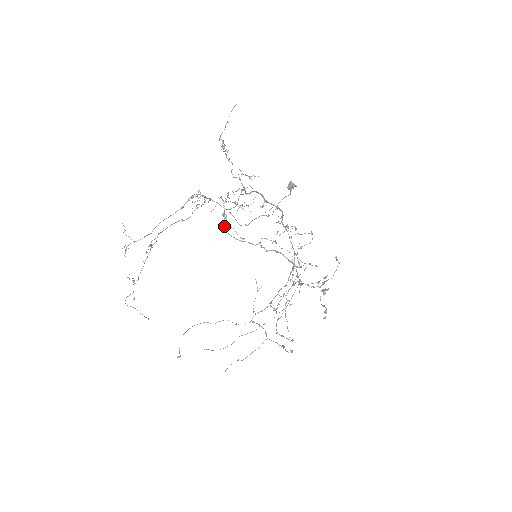
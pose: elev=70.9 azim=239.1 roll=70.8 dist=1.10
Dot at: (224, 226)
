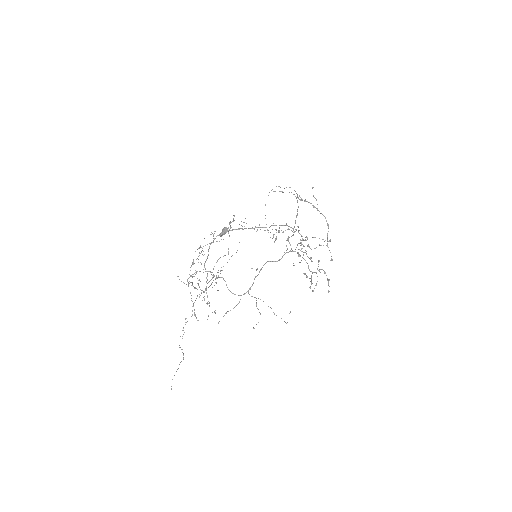
Dot at: occluded
